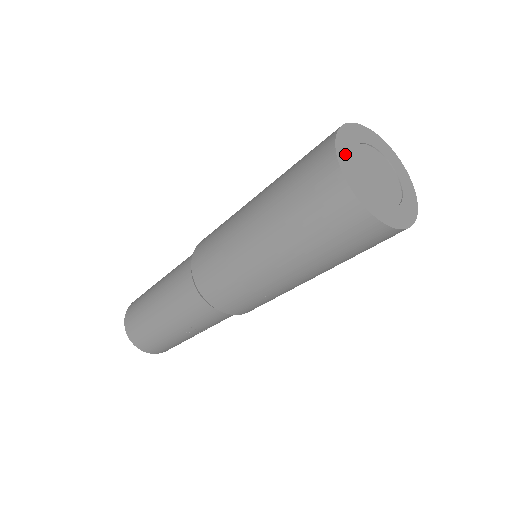
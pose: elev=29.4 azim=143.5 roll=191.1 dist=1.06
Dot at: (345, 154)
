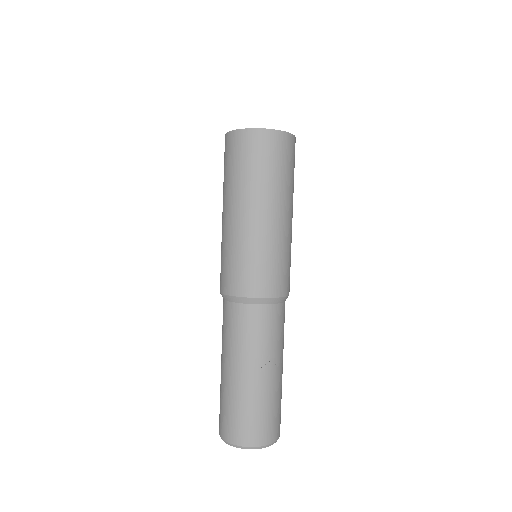
Dot at: occluded
